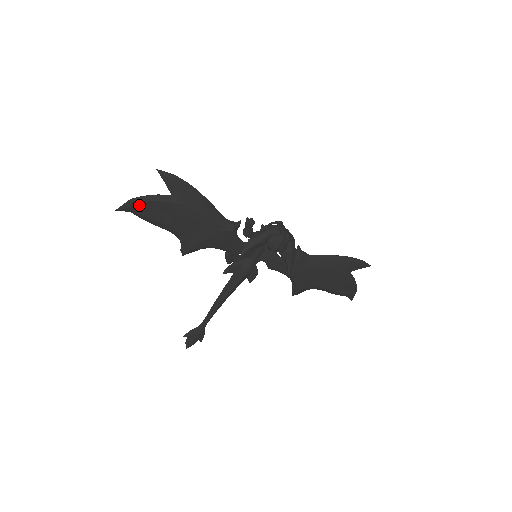
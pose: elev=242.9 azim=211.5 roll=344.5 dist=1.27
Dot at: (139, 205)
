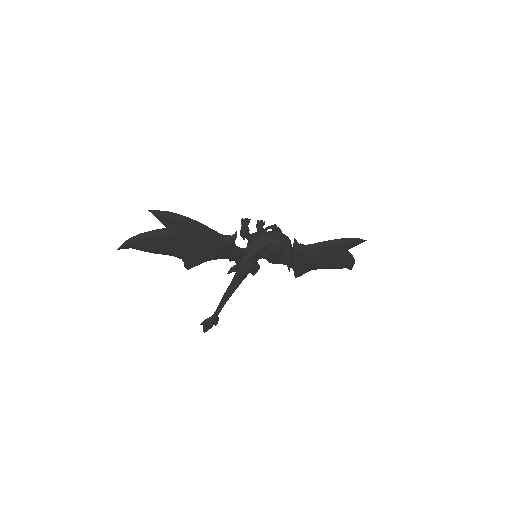
Dot at: (138, 242)
